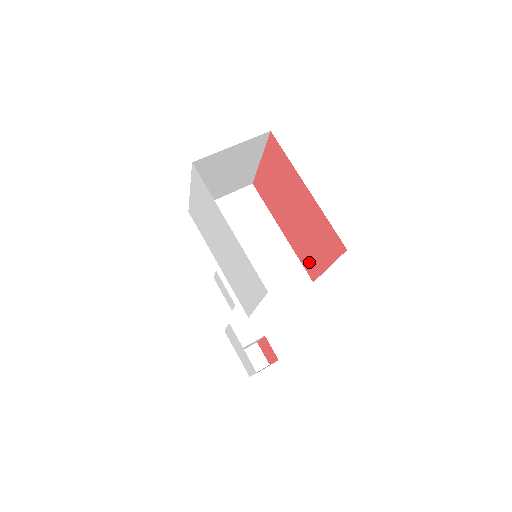
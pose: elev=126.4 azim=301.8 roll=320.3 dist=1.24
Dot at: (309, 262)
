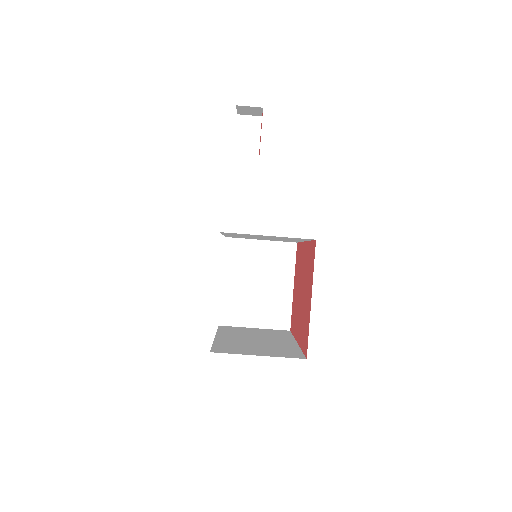
Dot at: (298, 260)
